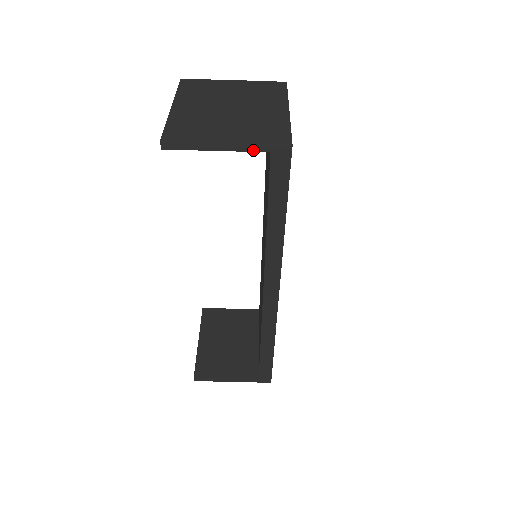
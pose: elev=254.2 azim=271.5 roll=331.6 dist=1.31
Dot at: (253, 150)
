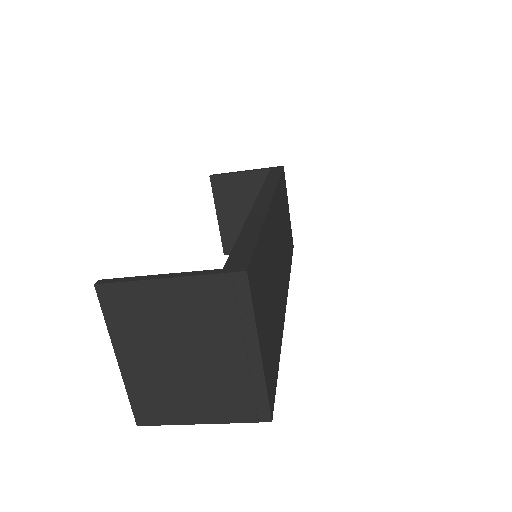
Dot at: (232, 418)
